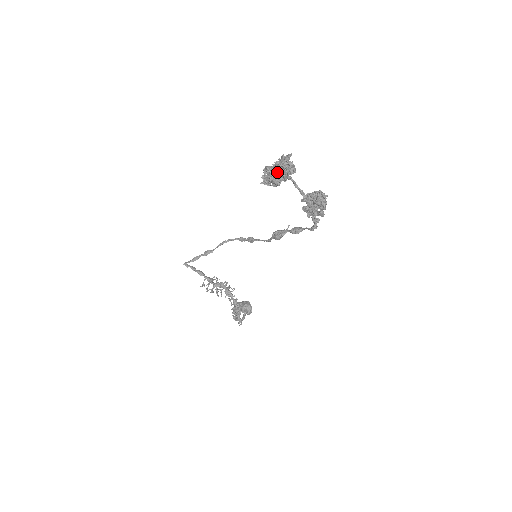
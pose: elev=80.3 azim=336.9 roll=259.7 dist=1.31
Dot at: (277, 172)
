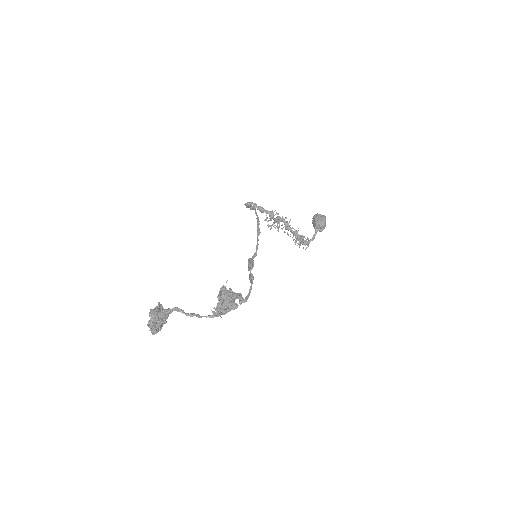
Dot at: occluded
